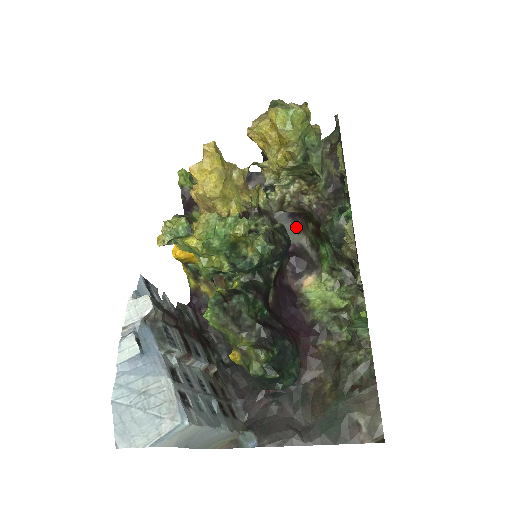
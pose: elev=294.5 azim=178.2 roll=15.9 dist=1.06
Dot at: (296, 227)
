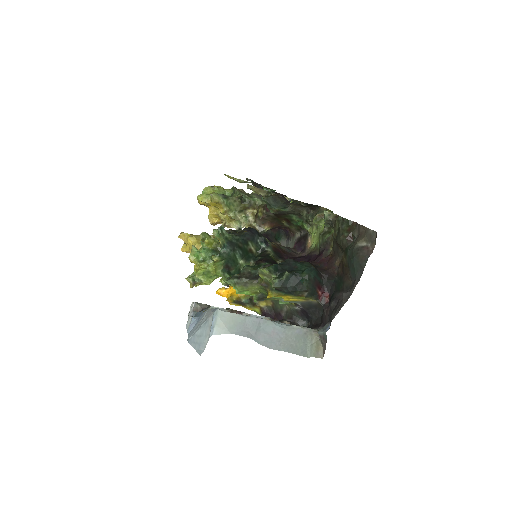
Dot at: (292, 237)
